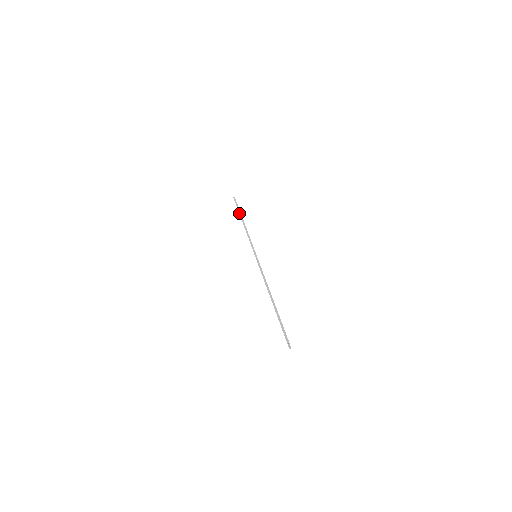
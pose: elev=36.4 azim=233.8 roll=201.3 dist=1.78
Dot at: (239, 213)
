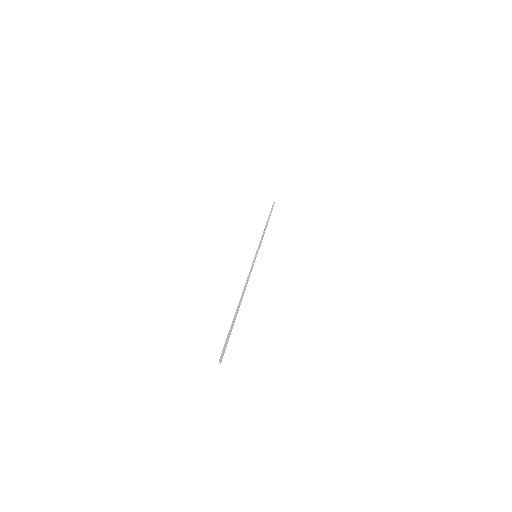
Dot at: (269, 215)
